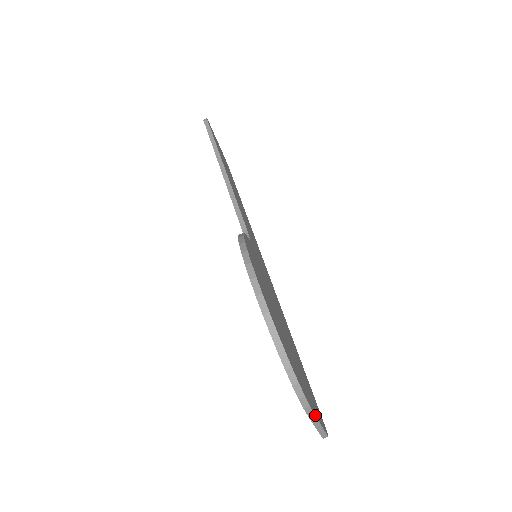
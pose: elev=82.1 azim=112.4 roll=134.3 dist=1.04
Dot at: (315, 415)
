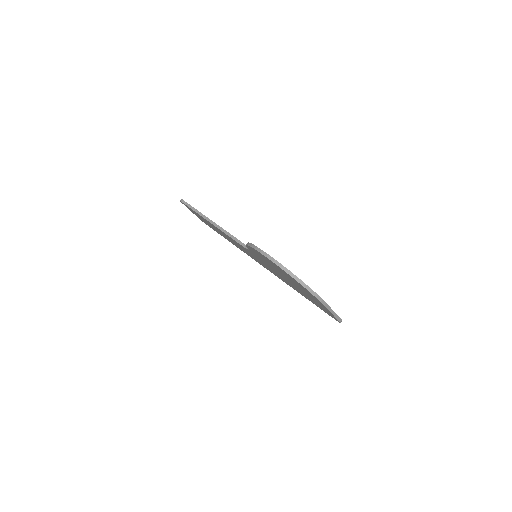
Dot at: (328, 305)
